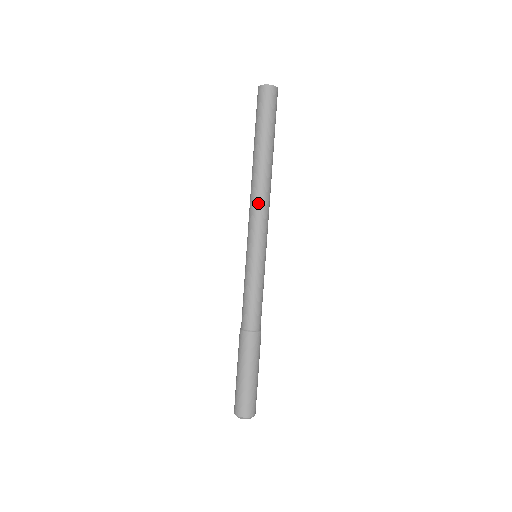
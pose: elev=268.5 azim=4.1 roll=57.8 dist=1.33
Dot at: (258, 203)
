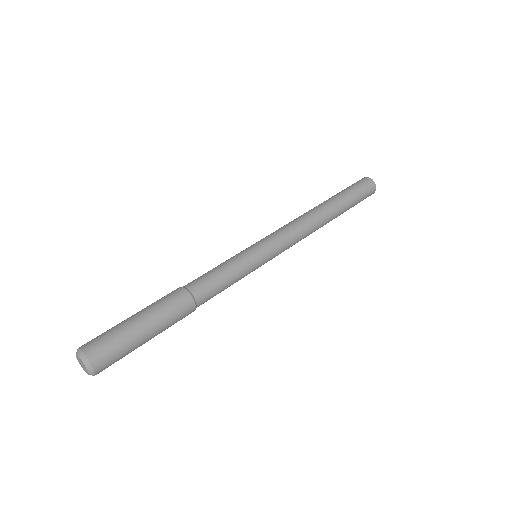
Dot at: (298, 223)
